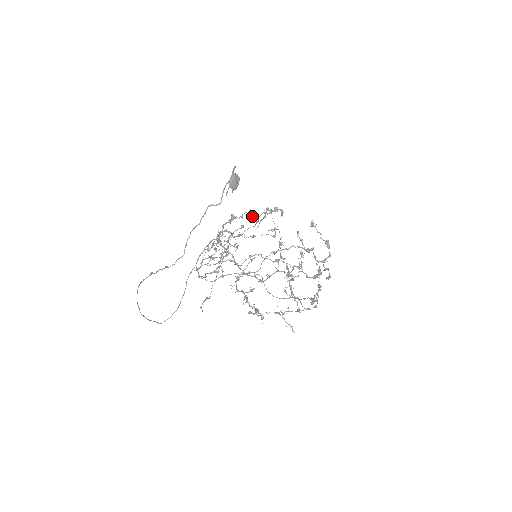
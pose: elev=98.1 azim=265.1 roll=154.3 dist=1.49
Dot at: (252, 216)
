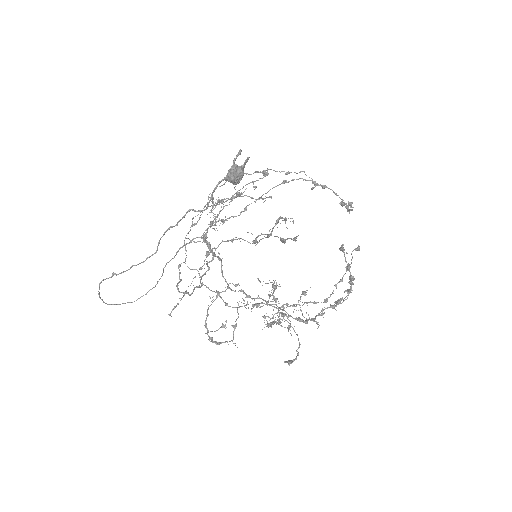
Dot at: occluded
